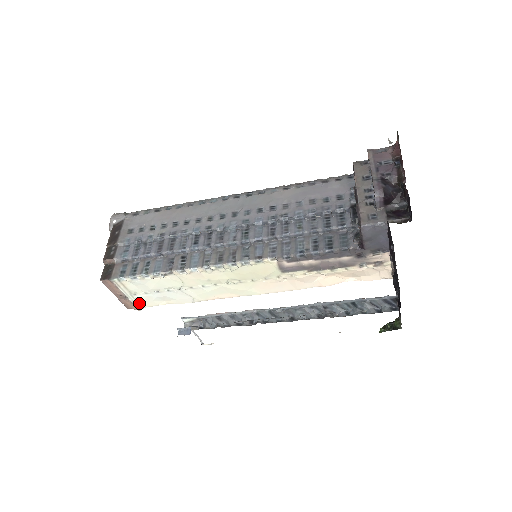
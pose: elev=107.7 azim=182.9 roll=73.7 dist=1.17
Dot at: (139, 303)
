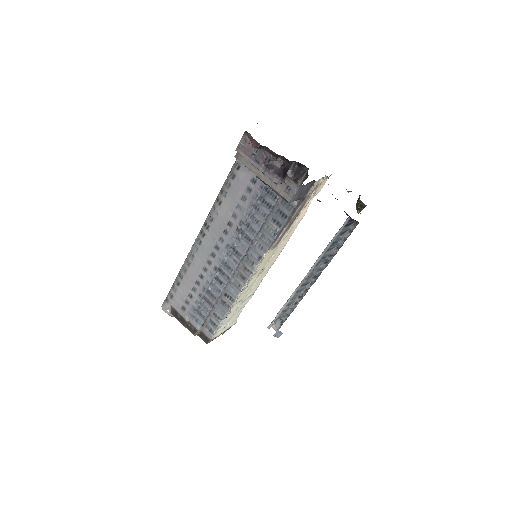
Dot at: (232, 323)
